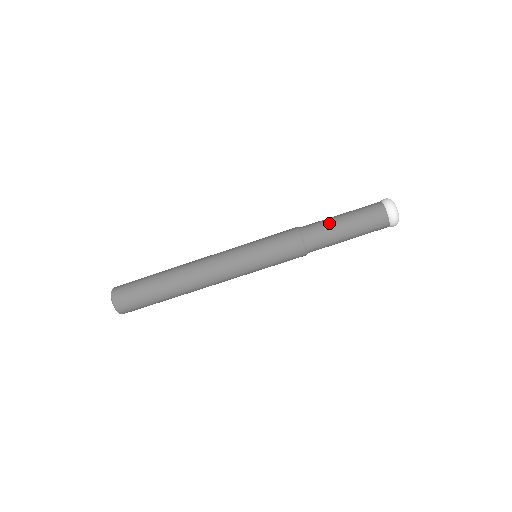
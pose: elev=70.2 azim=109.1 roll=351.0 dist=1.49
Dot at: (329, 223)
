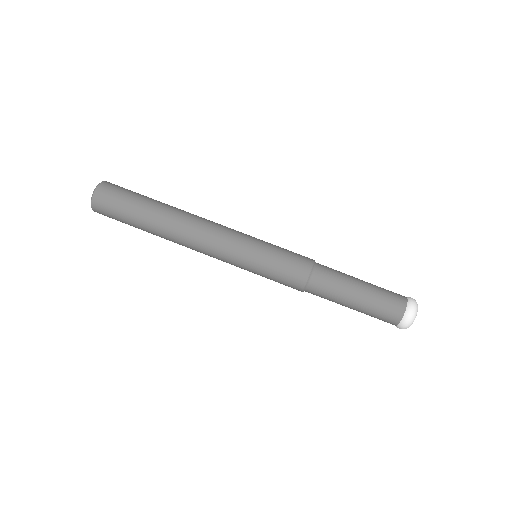
Dot at: (346, 274)
